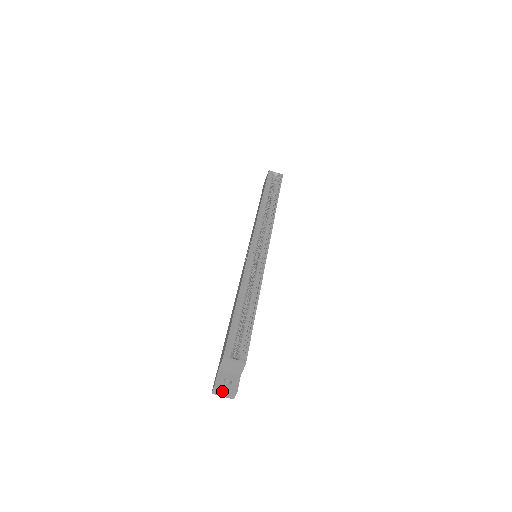
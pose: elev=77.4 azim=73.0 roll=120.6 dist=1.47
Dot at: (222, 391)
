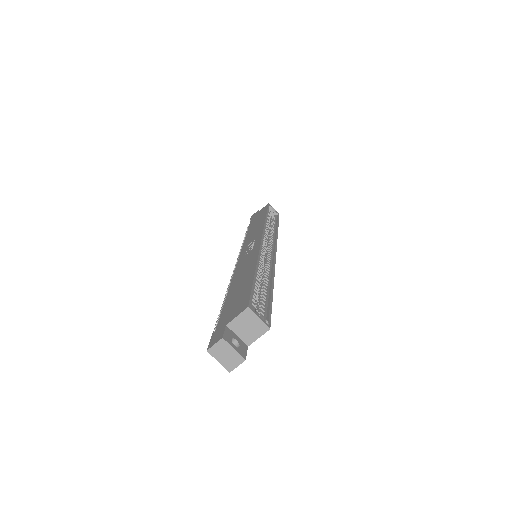
Dot at: (225, 351)
